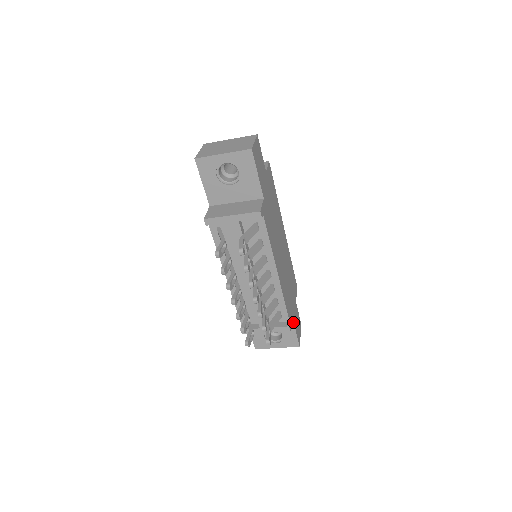
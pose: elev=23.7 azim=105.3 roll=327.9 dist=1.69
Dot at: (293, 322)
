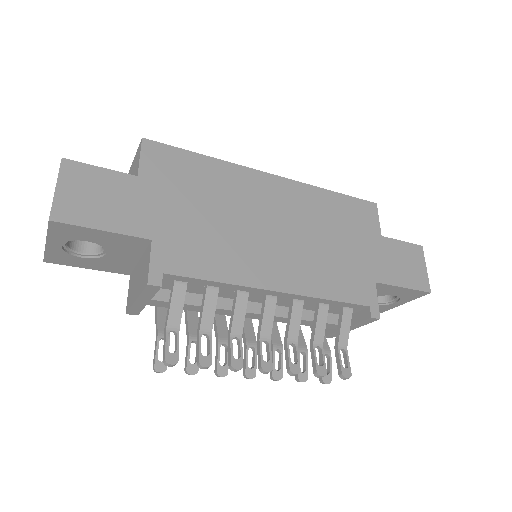
Dot at: (386, 285)
